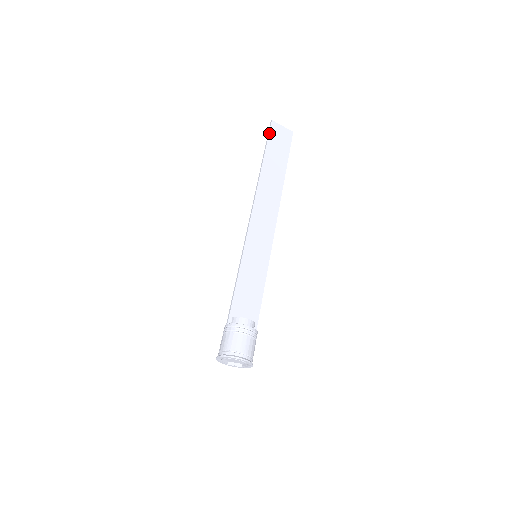
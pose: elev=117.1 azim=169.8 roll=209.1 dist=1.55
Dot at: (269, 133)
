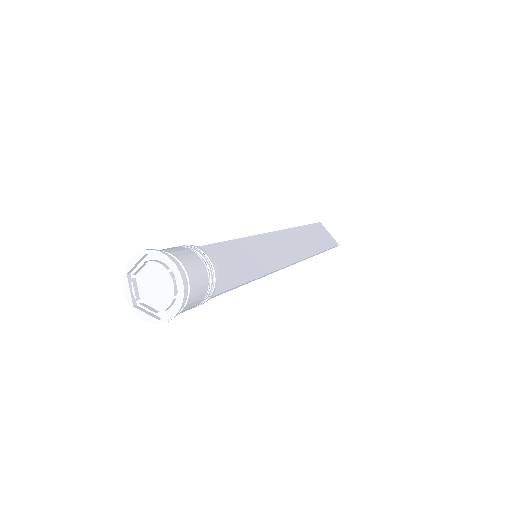
Dot at: (314, 223)
